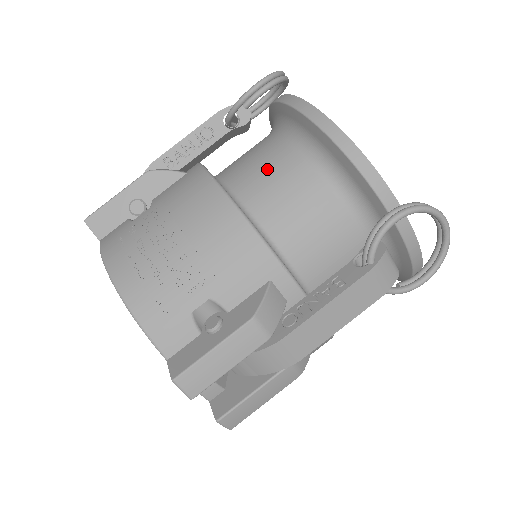
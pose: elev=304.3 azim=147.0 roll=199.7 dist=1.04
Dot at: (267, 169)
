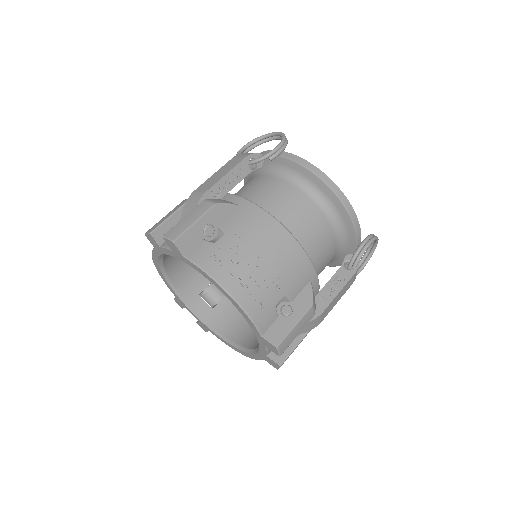
Dot at: (294, 208)
